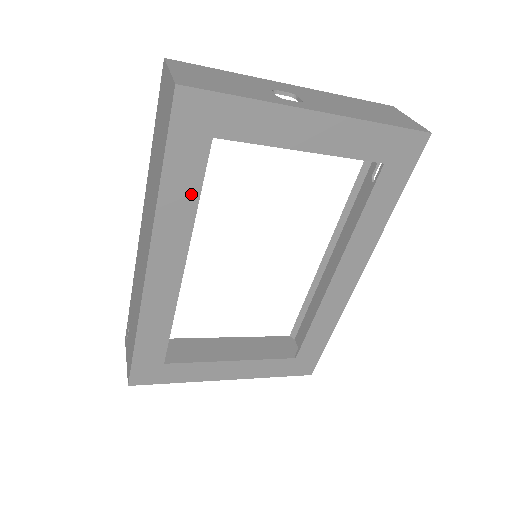
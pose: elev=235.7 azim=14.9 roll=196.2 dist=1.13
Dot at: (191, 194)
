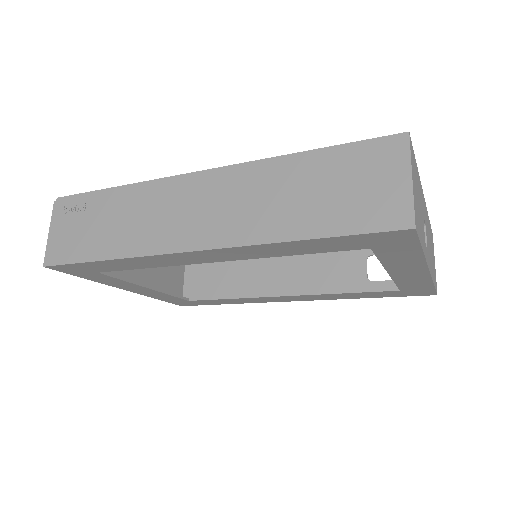
Dot at: (301, 251)
